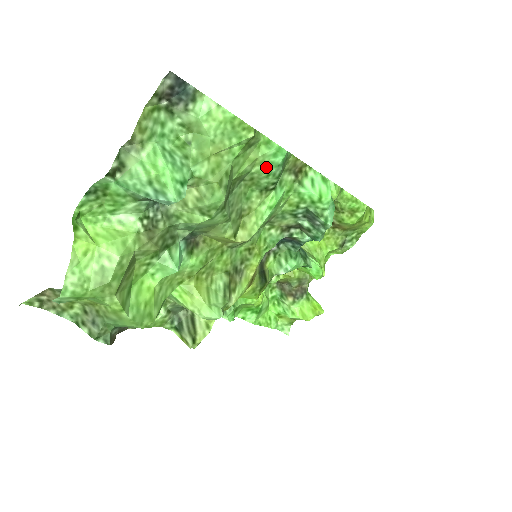
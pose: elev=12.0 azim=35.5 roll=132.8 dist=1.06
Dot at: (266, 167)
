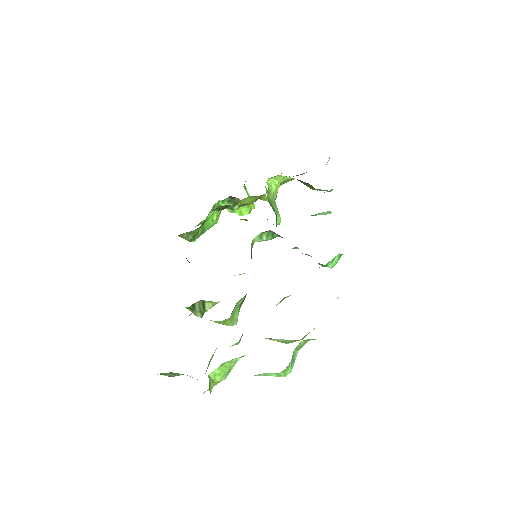
Dot at: occluded
